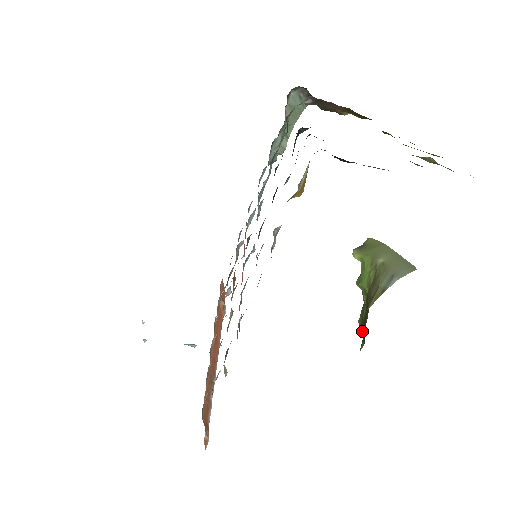
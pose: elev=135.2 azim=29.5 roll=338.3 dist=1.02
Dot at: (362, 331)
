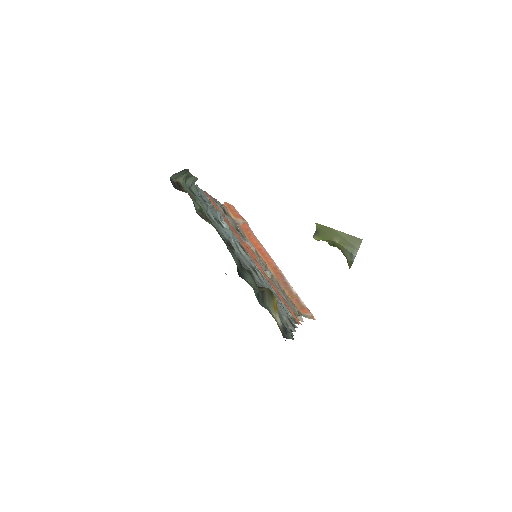
Dot at: occluded
